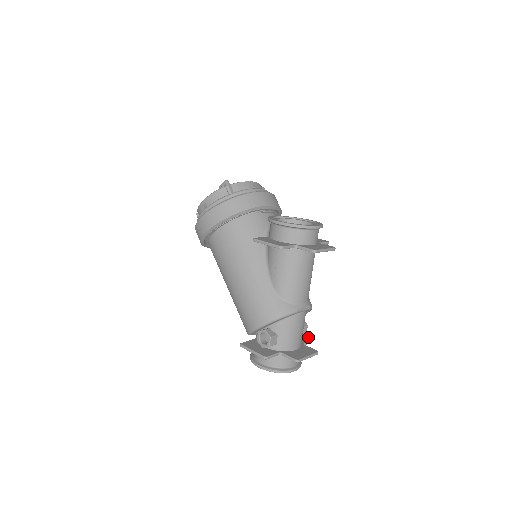
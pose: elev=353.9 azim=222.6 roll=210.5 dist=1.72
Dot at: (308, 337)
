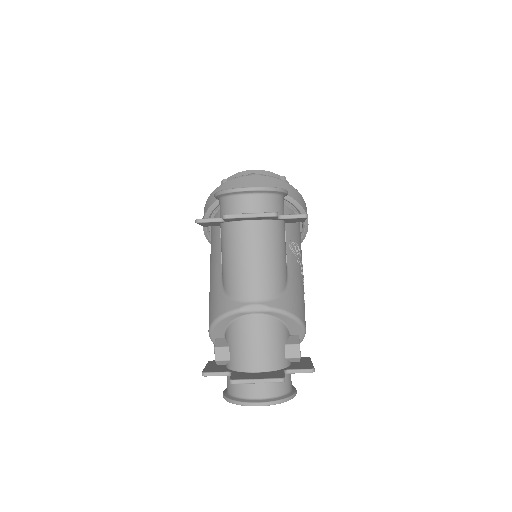
Dot at: (310, 366)
